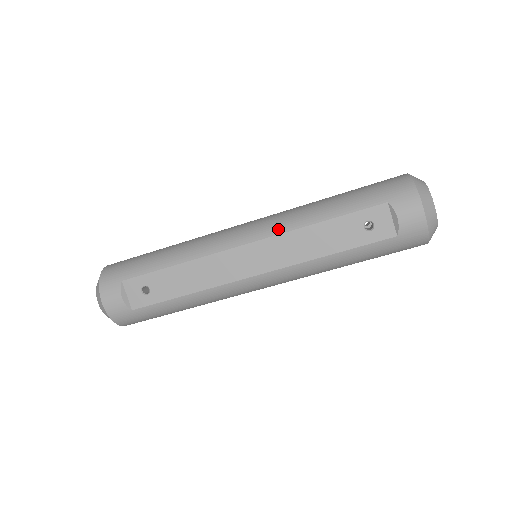
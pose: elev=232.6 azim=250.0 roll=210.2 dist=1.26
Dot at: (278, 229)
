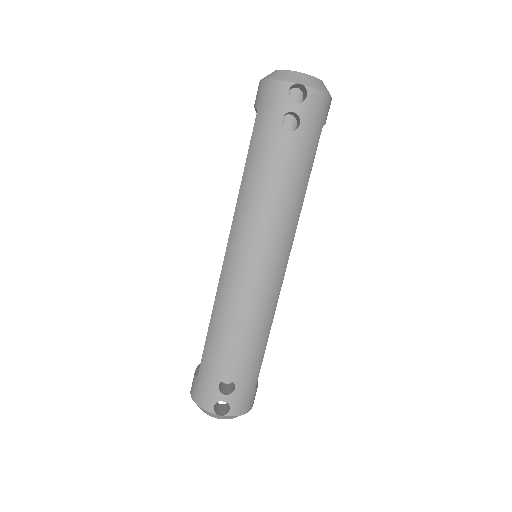
Dot at: occluded
